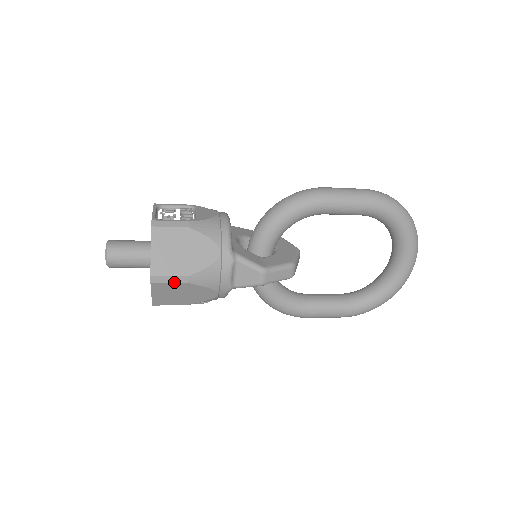
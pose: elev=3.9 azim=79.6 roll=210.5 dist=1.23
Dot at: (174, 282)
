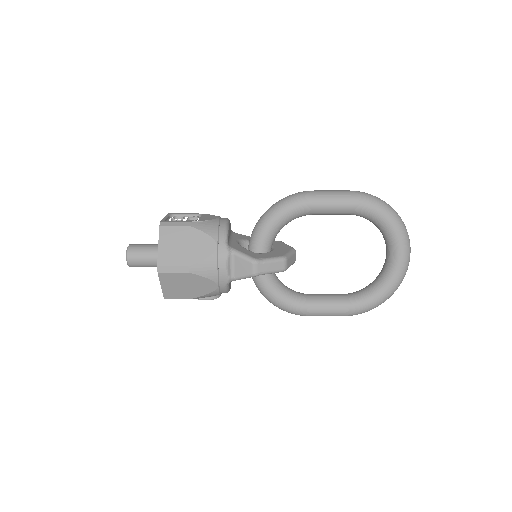
Dot at: (177, 272)
